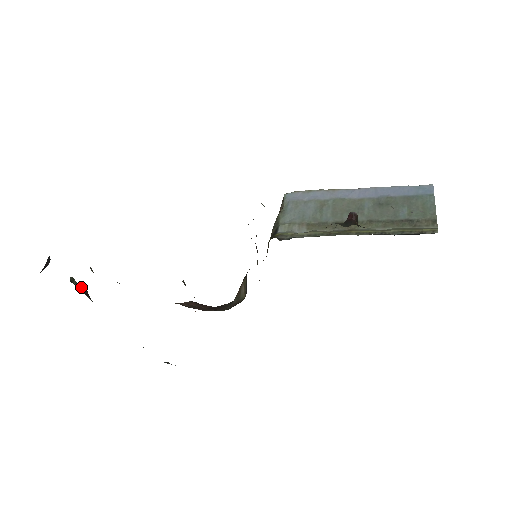
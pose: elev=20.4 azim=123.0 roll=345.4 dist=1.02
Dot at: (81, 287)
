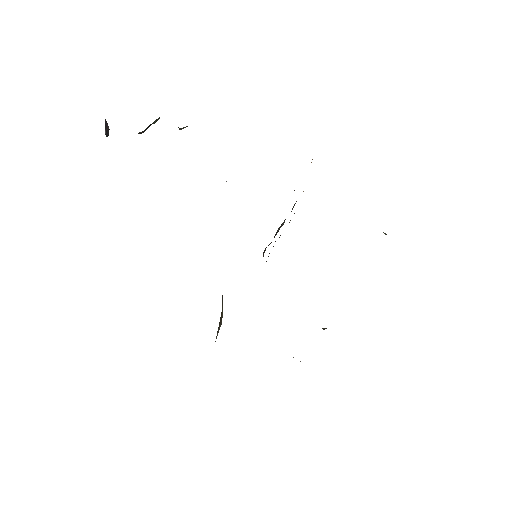
Dot at: (148, 127)
